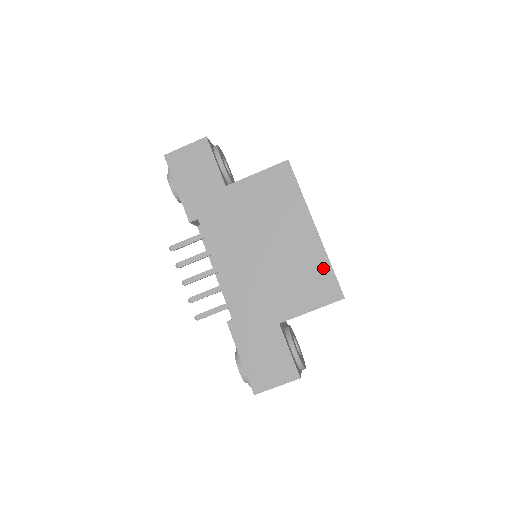
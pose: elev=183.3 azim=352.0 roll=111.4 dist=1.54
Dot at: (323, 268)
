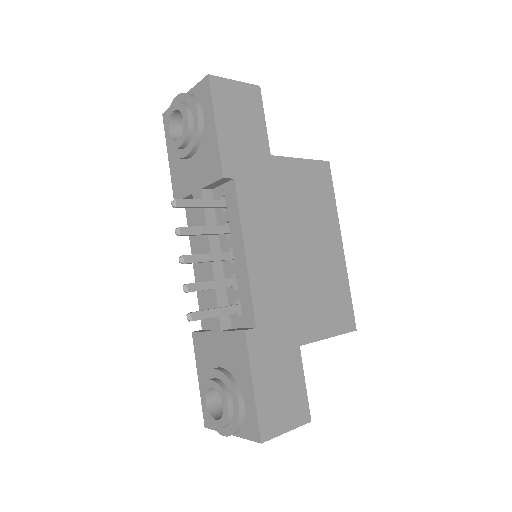
Dot at: (344, 291)
